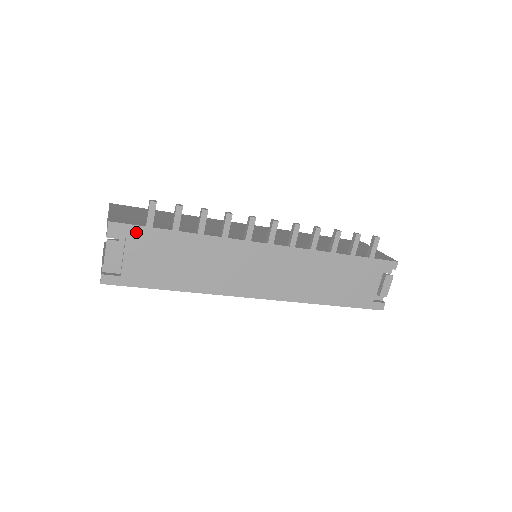
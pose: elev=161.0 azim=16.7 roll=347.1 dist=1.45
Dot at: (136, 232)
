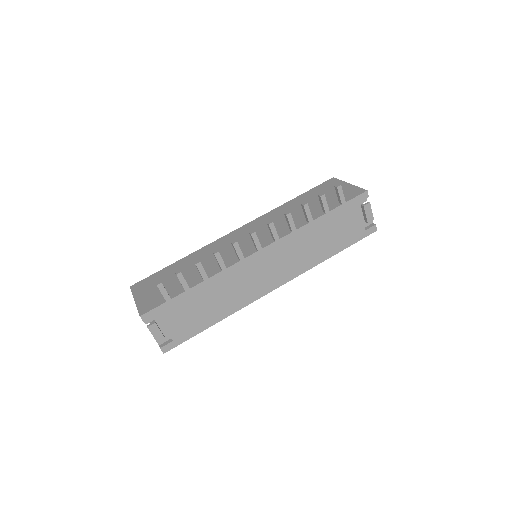
Dot at: (162, 309)
